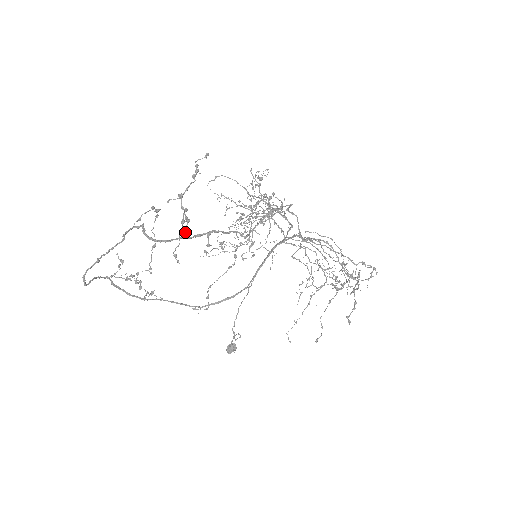
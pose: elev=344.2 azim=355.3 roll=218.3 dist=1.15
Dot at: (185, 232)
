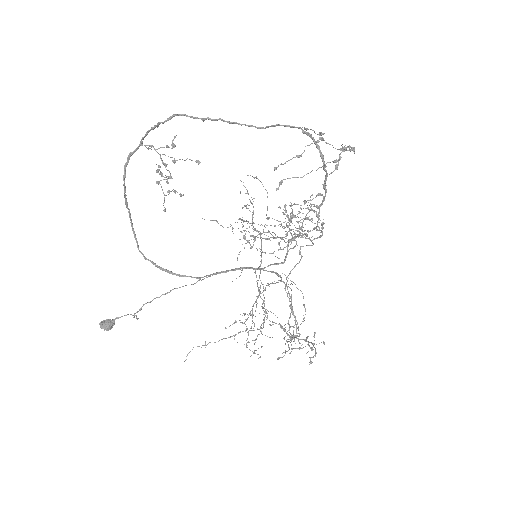
Dot at: (331, 172)
